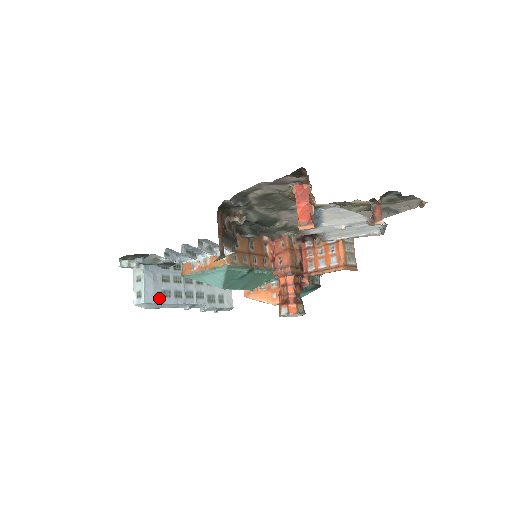
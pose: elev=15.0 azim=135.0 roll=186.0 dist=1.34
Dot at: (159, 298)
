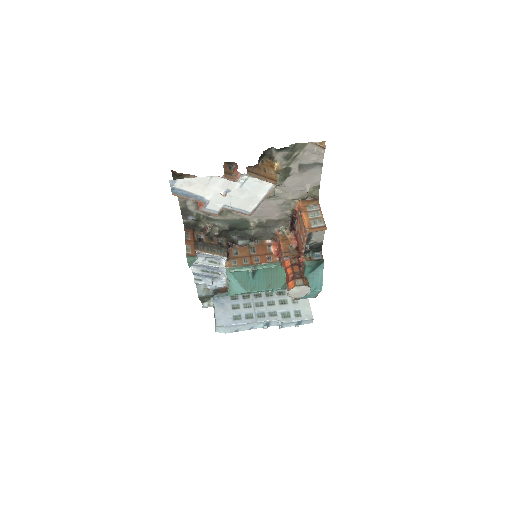
Dot at: (230, 321)
